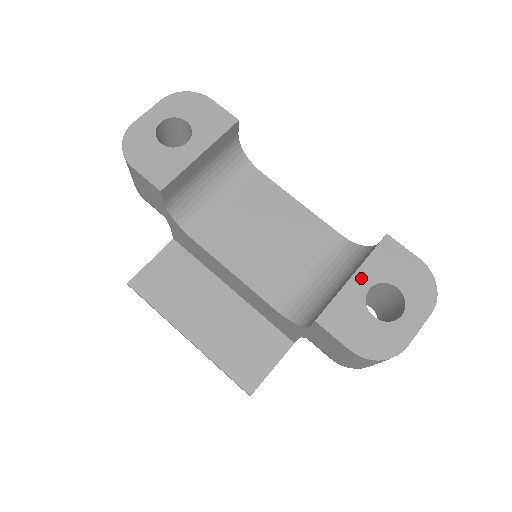
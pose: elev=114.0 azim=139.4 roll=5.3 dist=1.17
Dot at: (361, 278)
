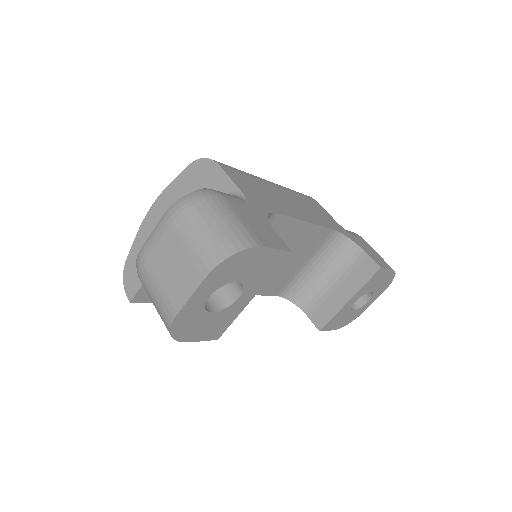
Dot at: (353, 299)
